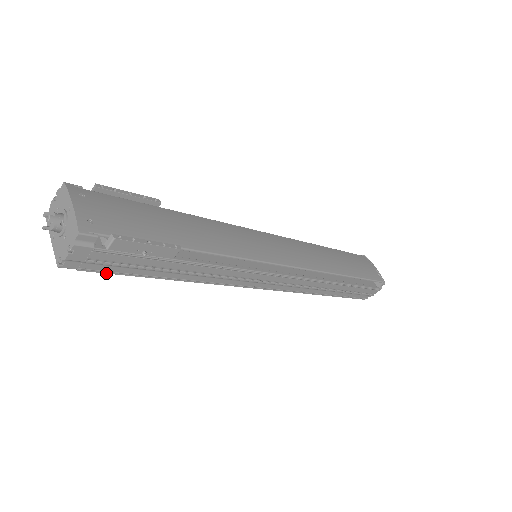
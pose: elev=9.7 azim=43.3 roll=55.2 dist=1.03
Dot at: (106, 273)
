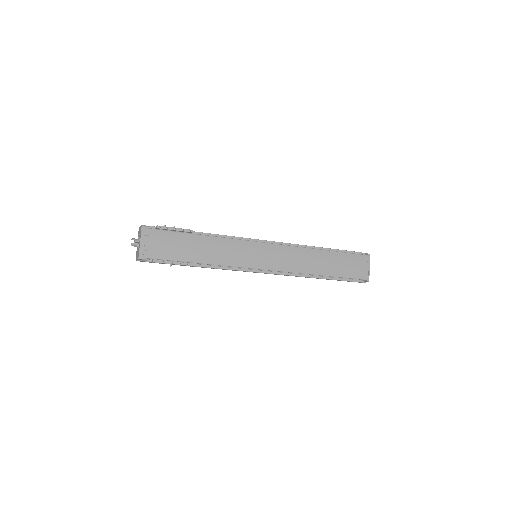
Dot at: occluded
